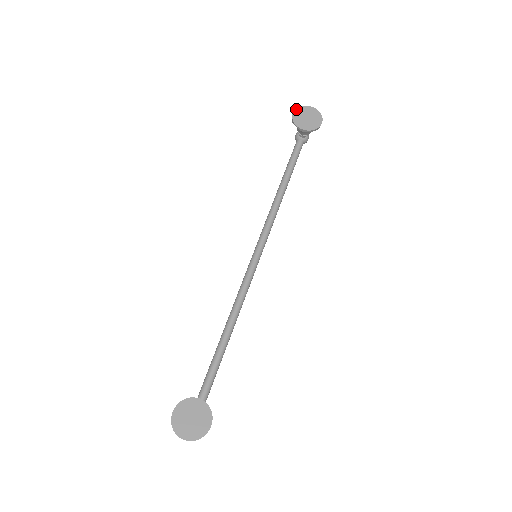
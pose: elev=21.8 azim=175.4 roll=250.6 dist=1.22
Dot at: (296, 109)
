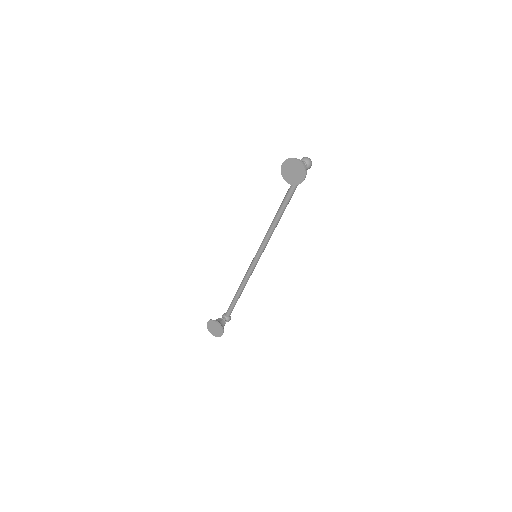
Dot at: (285, 161)
